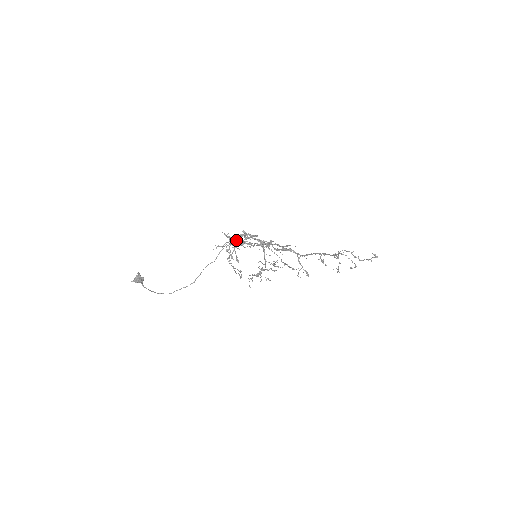
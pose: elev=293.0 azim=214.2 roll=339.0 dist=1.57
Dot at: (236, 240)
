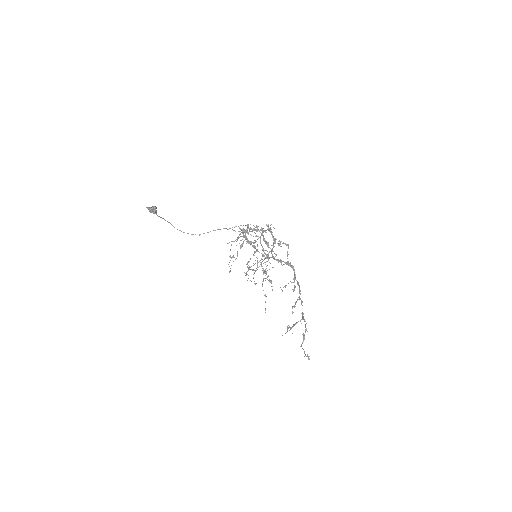
Dot at: (254, 230)
